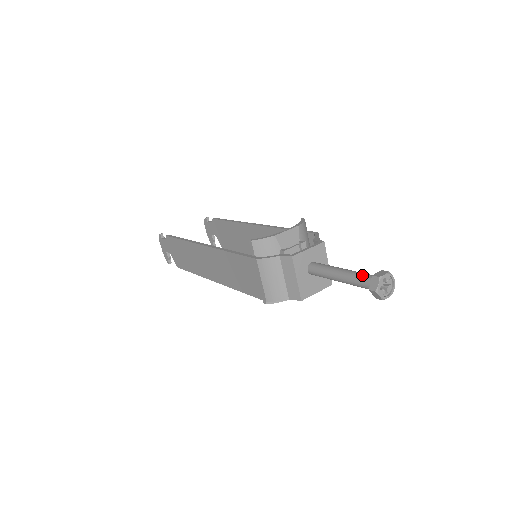
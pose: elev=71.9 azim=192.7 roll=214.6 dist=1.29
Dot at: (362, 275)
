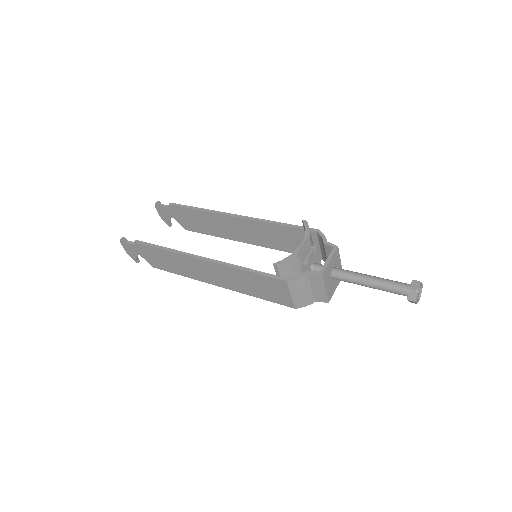
Dot at: (395, 285)
